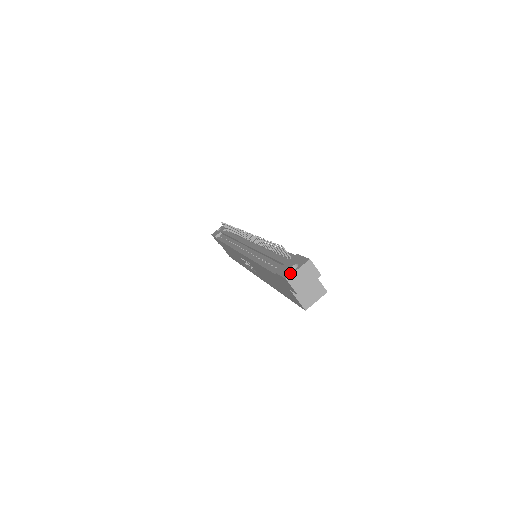
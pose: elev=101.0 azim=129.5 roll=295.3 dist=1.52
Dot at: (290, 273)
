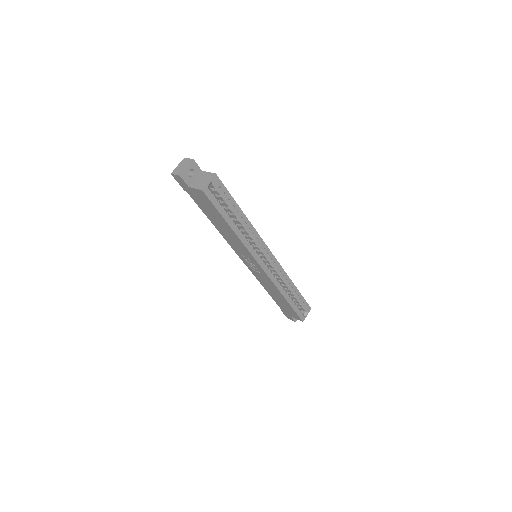
Dot at: occluded
